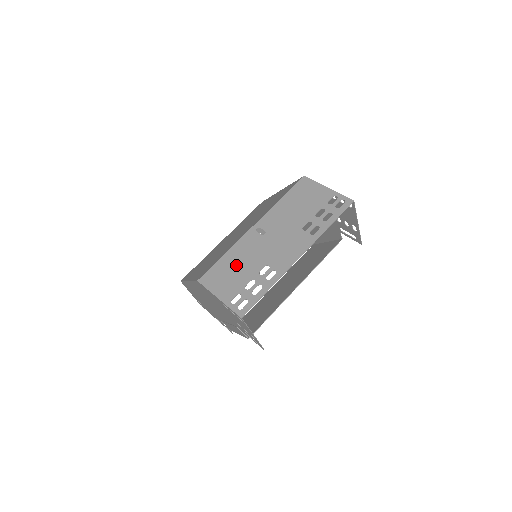
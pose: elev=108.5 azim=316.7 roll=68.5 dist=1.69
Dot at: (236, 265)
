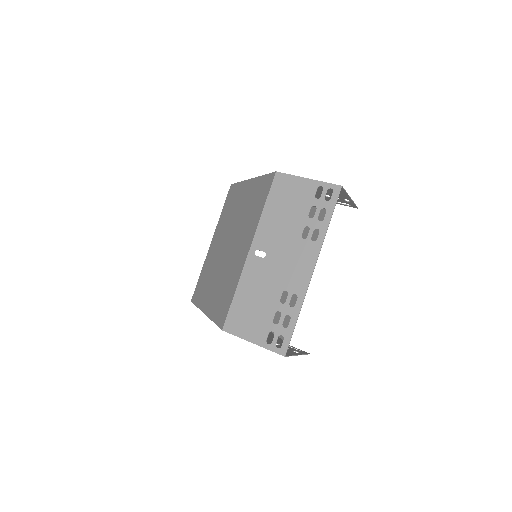
Dot at: (253, 301)
